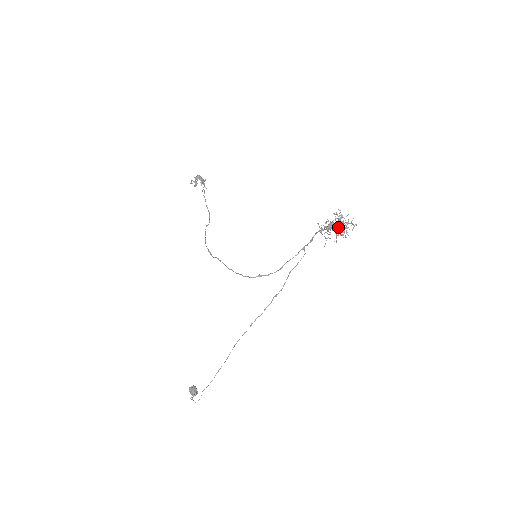
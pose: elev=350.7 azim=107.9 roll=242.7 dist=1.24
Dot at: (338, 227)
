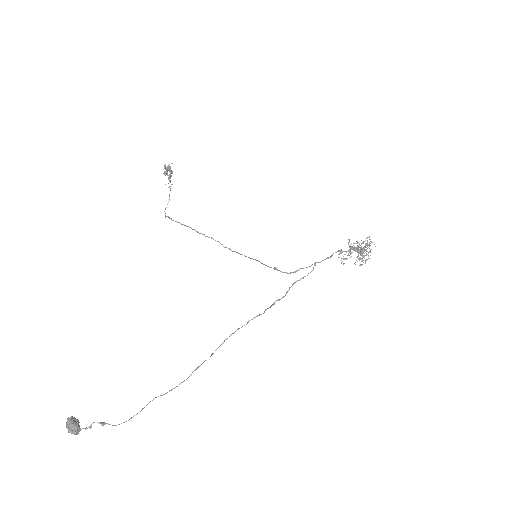
Dot at: (364, 251)
